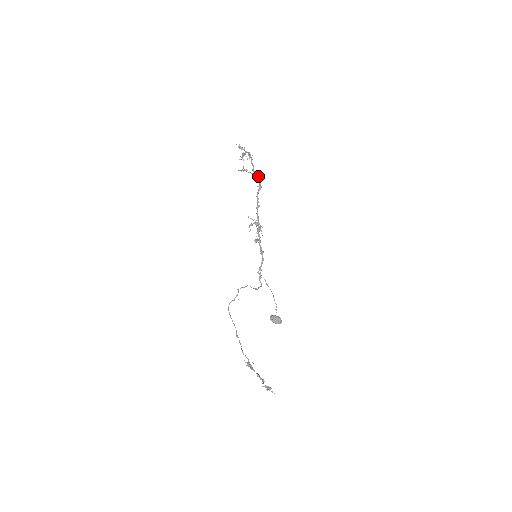
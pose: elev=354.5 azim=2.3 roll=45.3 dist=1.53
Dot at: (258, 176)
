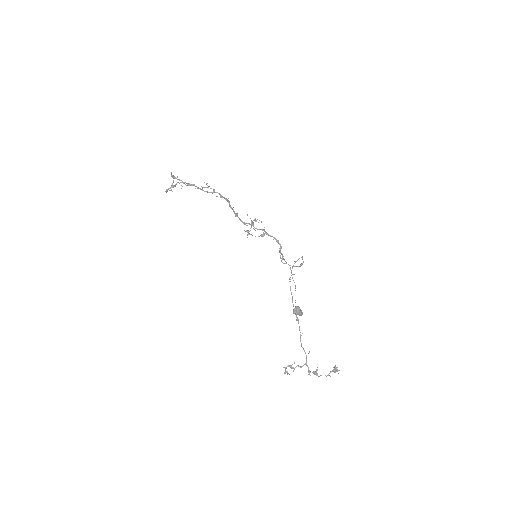
Dot at: (219, 193)
